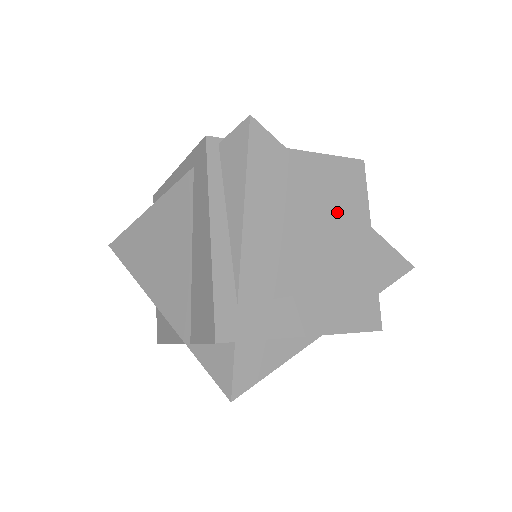
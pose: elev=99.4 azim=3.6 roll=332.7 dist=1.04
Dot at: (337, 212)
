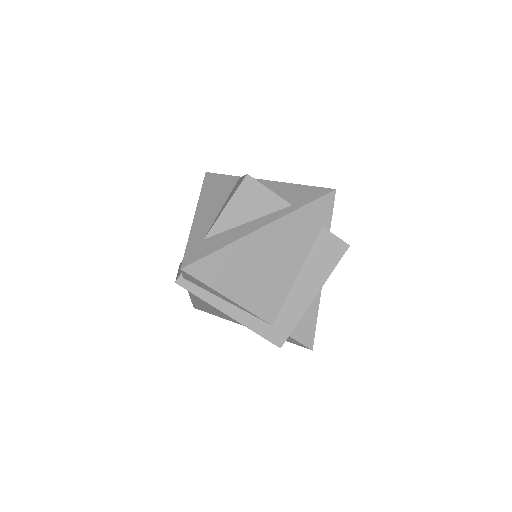
Dot at: (265, 236)
